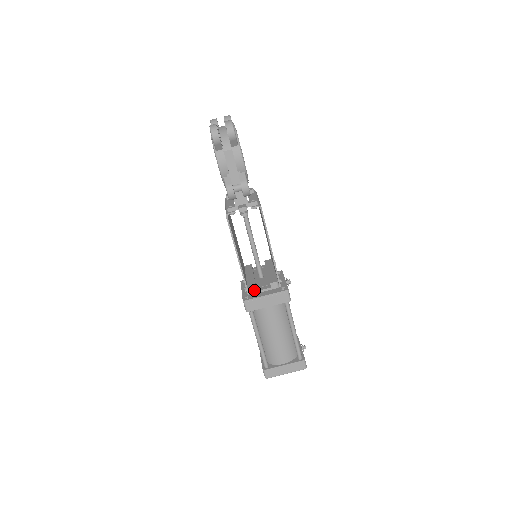
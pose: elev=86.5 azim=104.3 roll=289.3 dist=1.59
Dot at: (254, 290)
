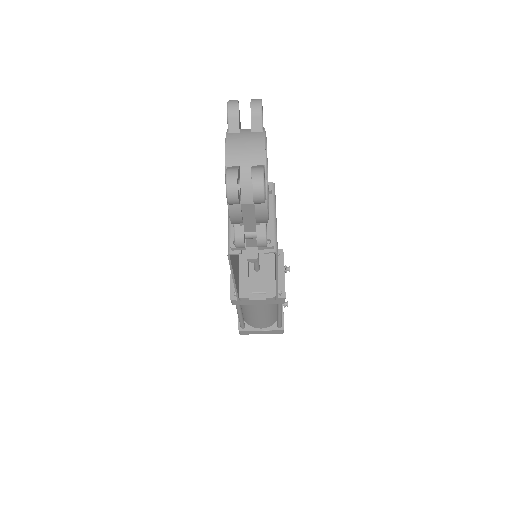
Dot at: (246, 299)
